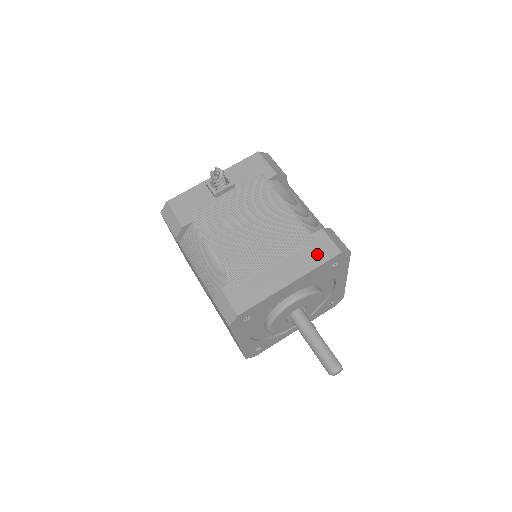
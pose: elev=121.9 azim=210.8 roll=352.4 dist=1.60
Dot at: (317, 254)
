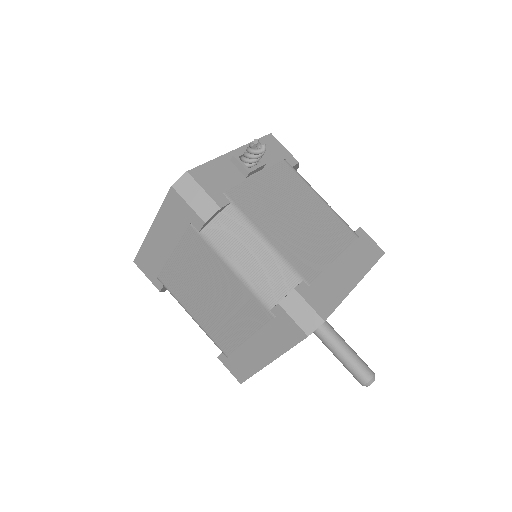
Dot at: (367, 253)
